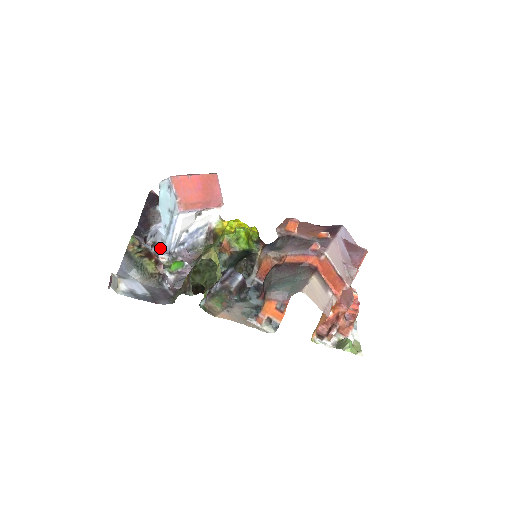
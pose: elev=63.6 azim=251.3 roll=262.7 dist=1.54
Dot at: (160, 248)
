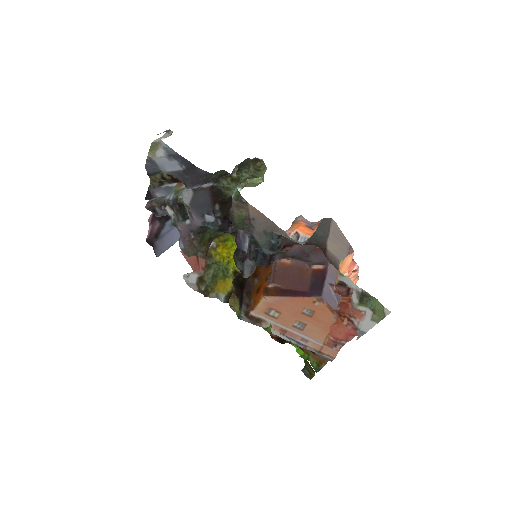
Dot at: (163, 213)
